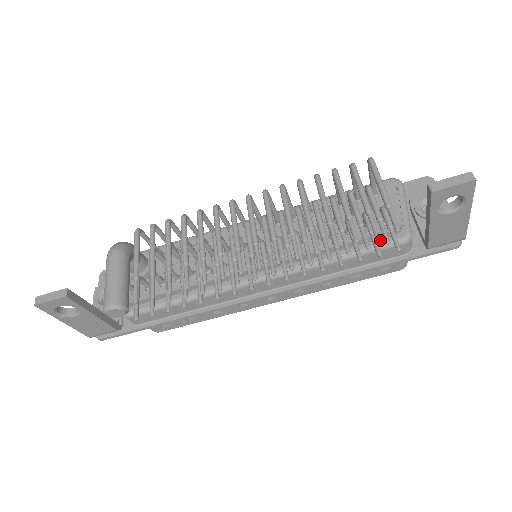
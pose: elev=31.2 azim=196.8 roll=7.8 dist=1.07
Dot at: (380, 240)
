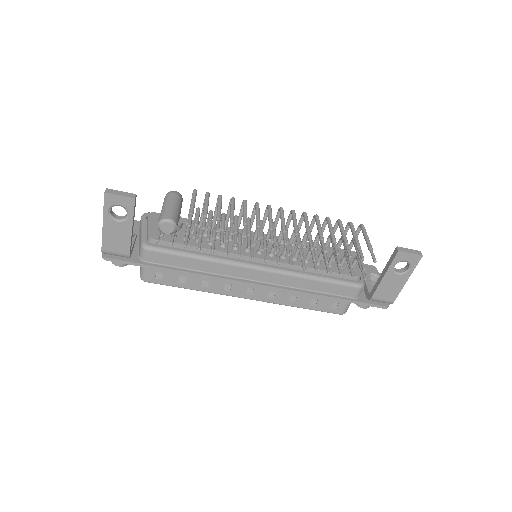
Dot at: (346, 279)
